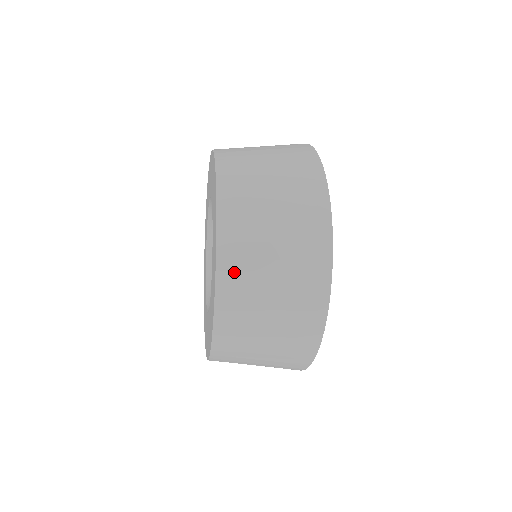
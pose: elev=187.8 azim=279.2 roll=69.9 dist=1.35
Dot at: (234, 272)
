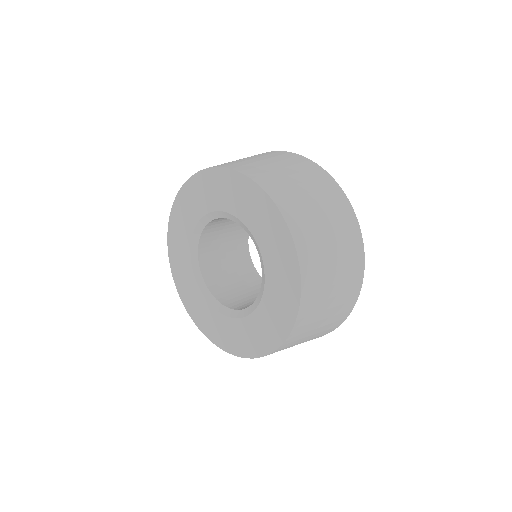
Dot at: (298, 221)
